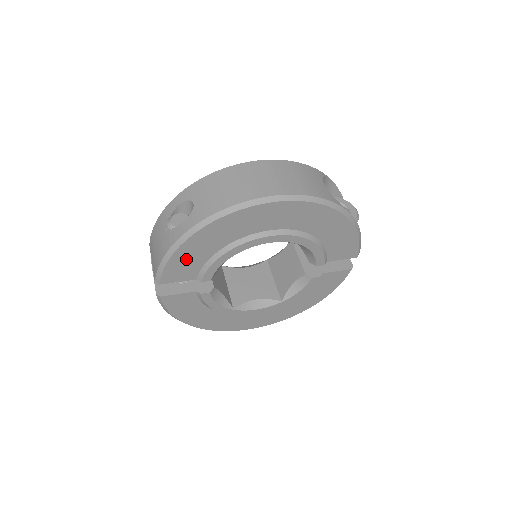
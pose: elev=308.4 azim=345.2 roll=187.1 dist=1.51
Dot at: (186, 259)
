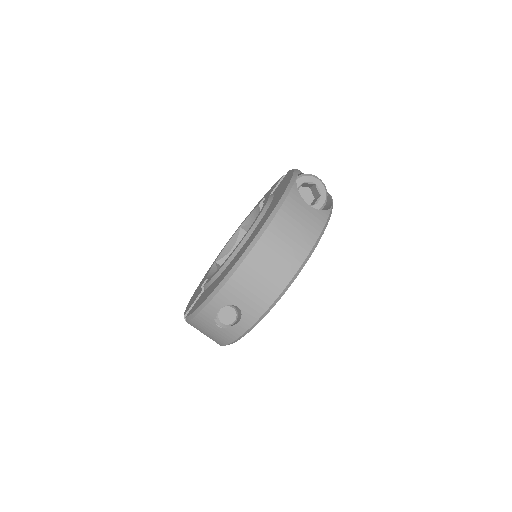
Dot at: occluded
